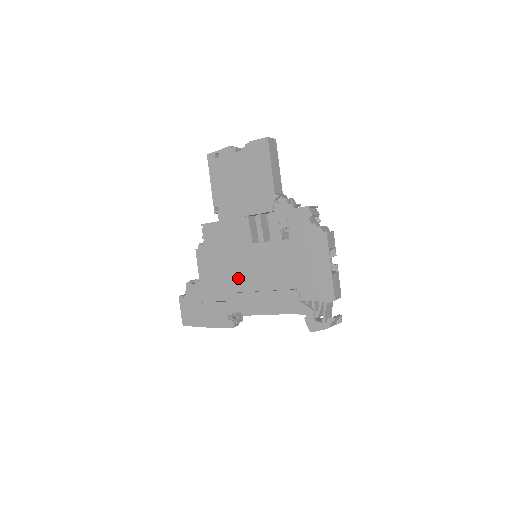
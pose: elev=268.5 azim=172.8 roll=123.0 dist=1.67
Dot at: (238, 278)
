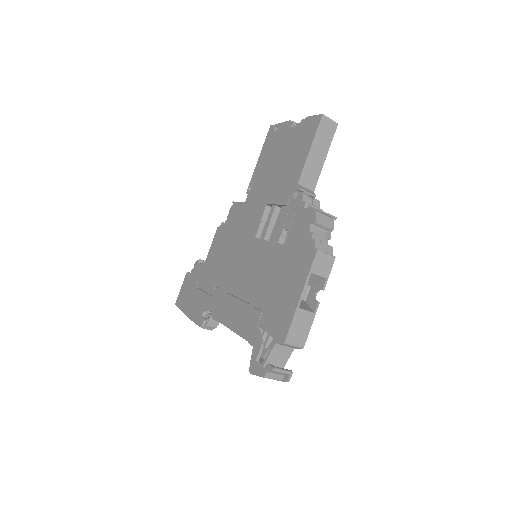
Dot at: (228, 273)
